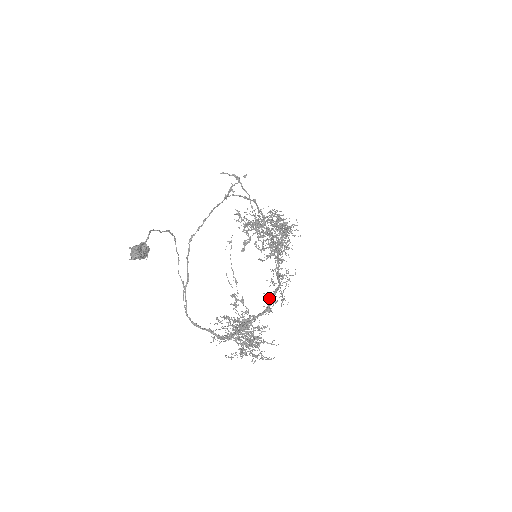
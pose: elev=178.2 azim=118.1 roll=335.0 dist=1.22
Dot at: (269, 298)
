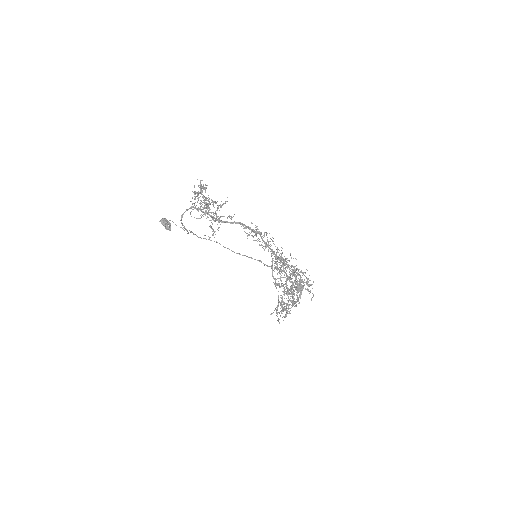
Dot at: occluded
